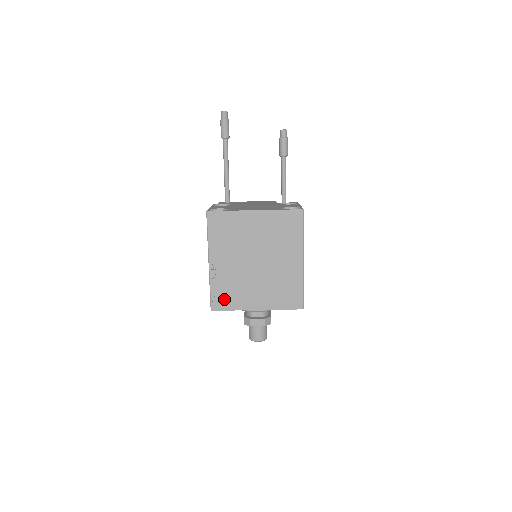
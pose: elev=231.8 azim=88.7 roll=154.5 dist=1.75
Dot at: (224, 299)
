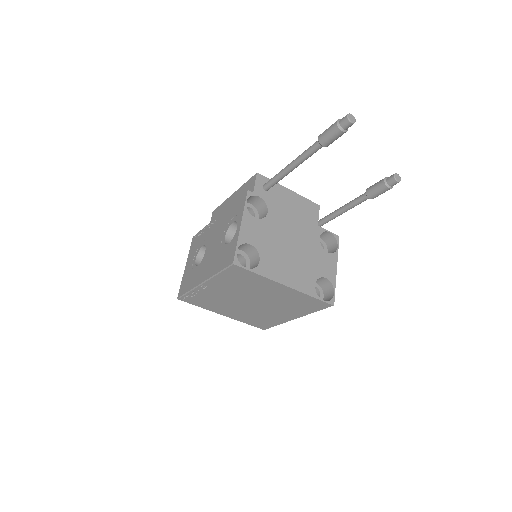
Dot at: (197, 301)
